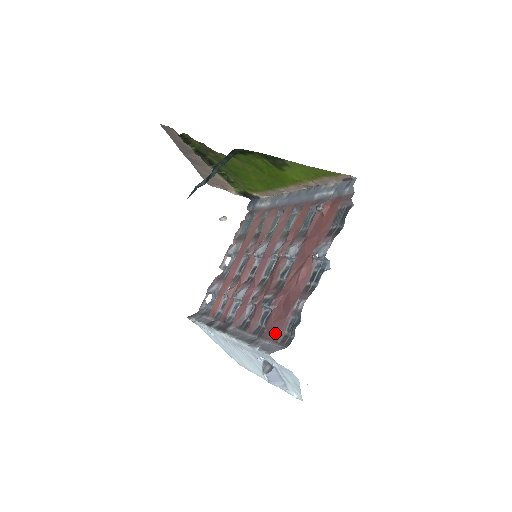
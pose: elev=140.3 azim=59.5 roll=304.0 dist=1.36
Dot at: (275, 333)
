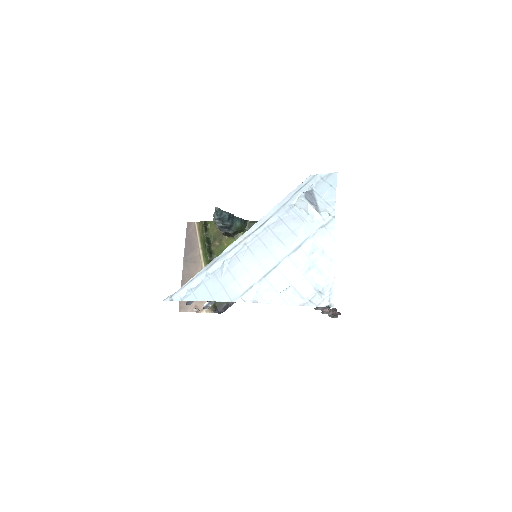
Dot at: occluded
